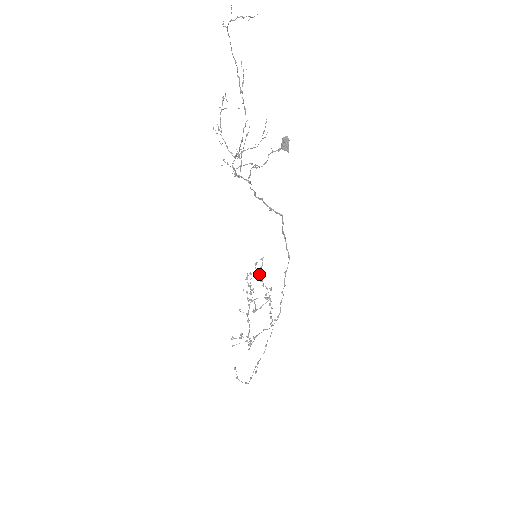
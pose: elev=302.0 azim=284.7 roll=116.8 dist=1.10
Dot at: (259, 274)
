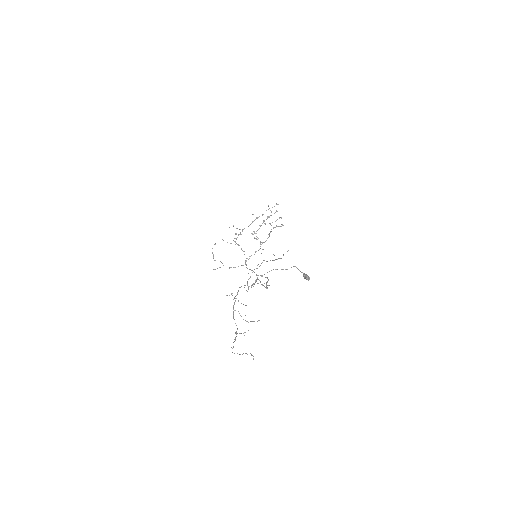
Dot at: (273, 227)
